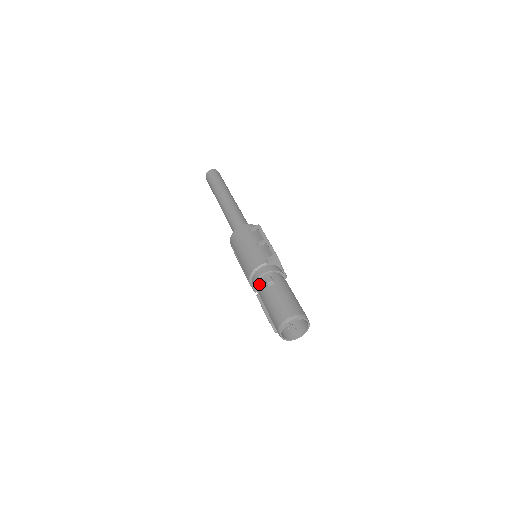
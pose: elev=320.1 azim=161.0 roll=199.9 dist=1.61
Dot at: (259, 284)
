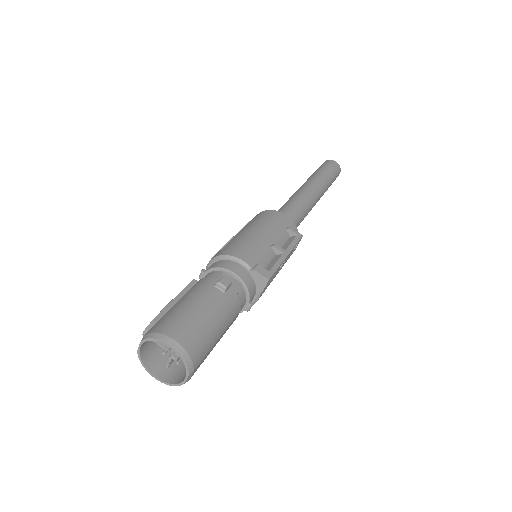
Dot at: (212, 273)
